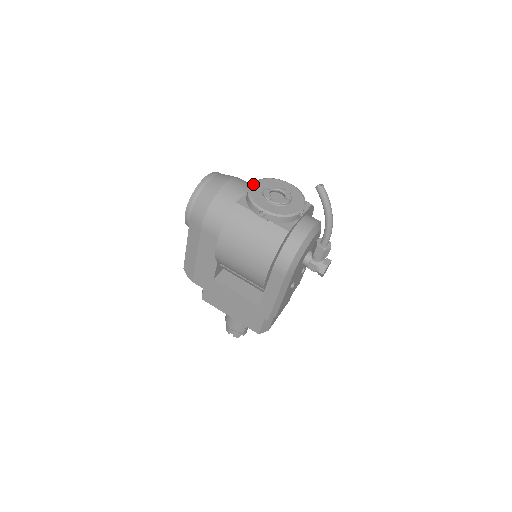
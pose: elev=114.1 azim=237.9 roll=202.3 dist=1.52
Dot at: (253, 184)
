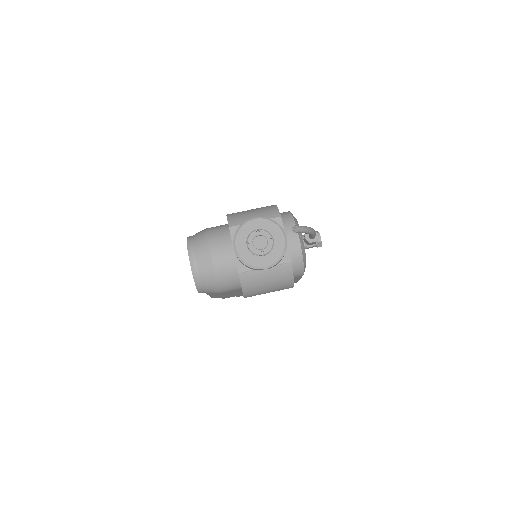
Dot at: (236, 249)
